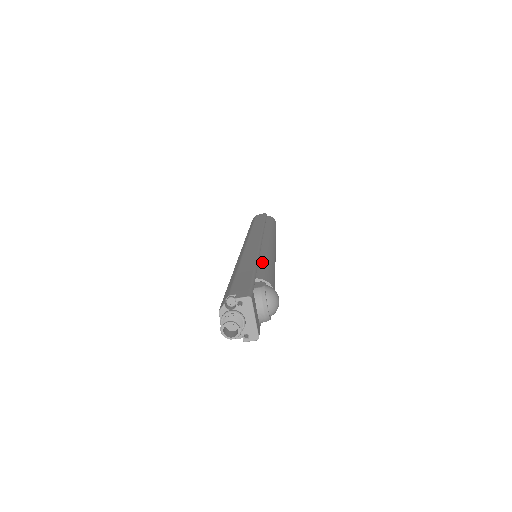
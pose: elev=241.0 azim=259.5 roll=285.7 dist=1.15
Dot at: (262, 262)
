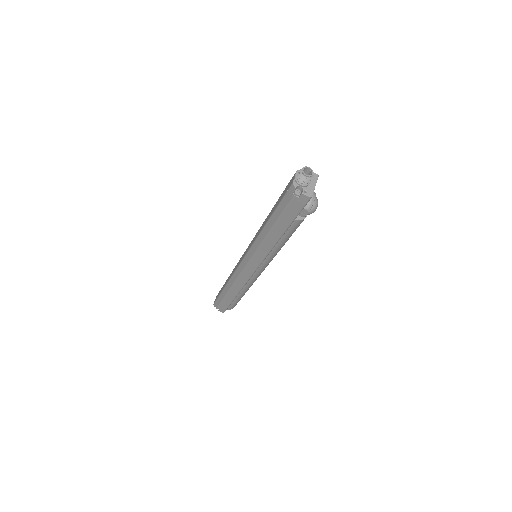
Dot at: occluded
